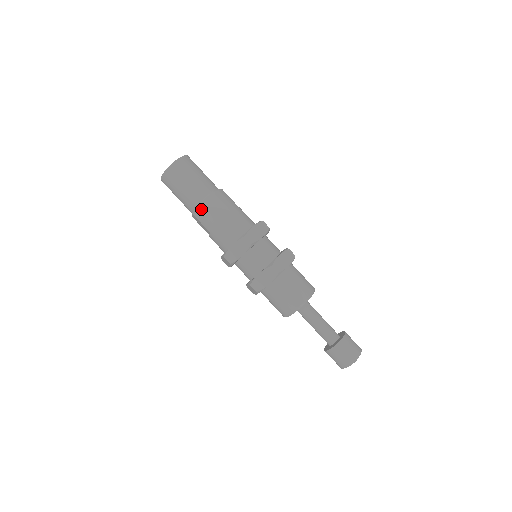
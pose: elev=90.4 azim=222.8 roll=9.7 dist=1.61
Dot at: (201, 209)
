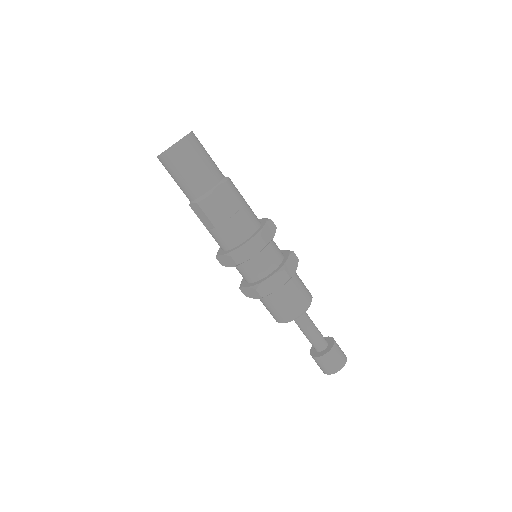
Dot at: (211, 199)
